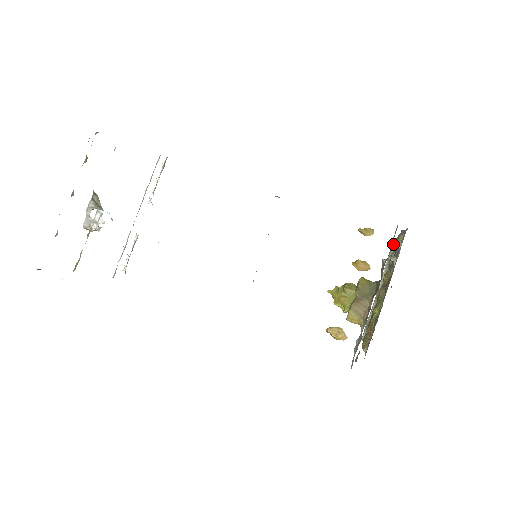
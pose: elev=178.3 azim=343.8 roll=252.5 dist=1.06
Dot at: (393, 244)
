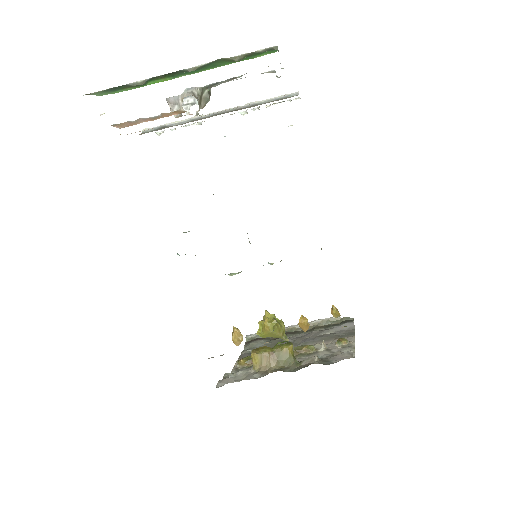
Dot at: (339, 317)
